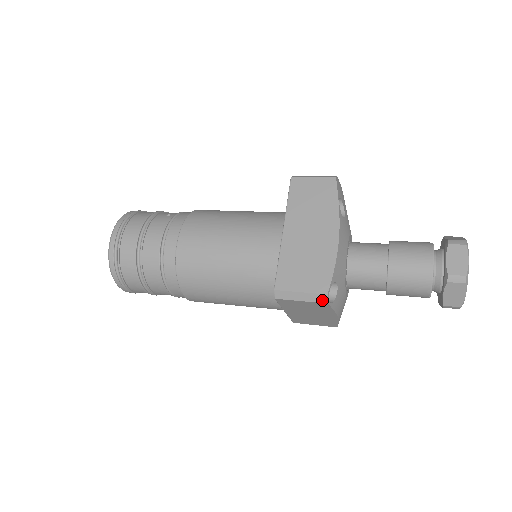
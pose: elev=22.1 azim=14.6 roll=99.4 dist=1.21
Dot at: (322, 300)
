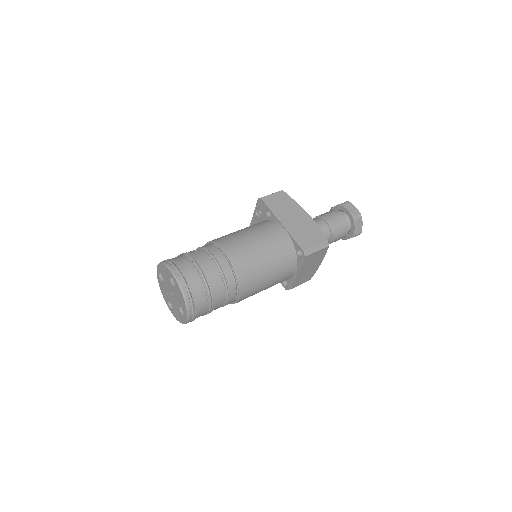
Dot at: (326, 245)
